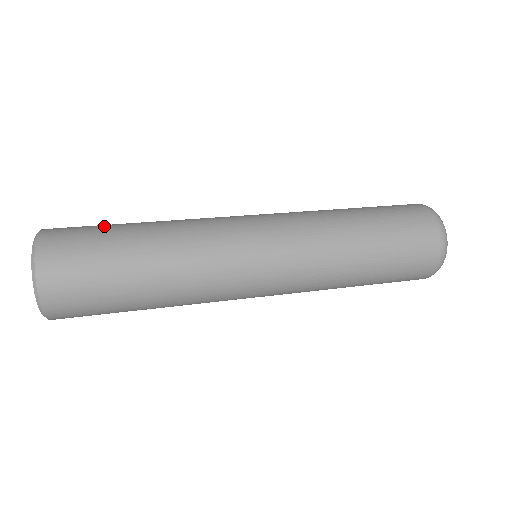
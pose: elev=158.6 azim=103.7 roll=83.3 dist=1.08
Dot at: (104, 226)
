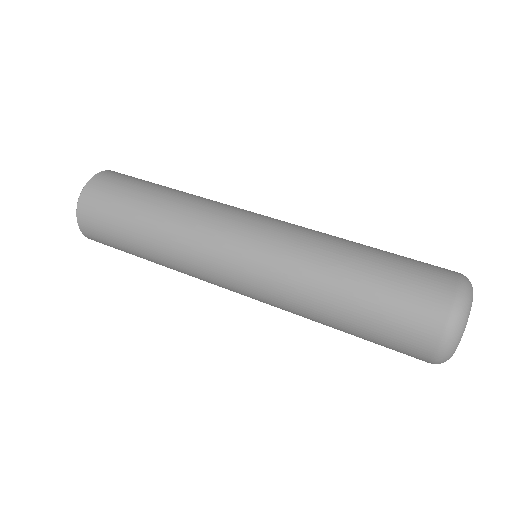
Dot at: (129, 192)
